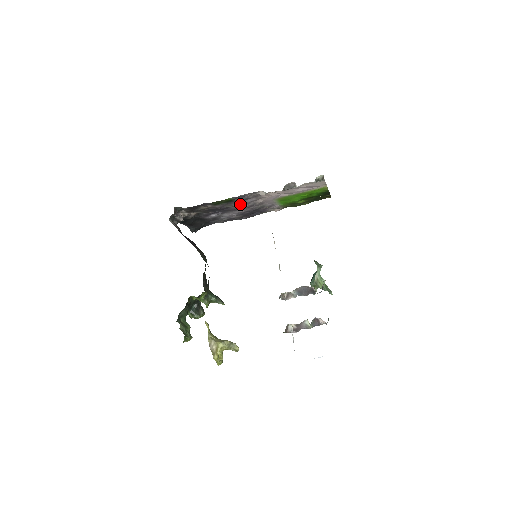
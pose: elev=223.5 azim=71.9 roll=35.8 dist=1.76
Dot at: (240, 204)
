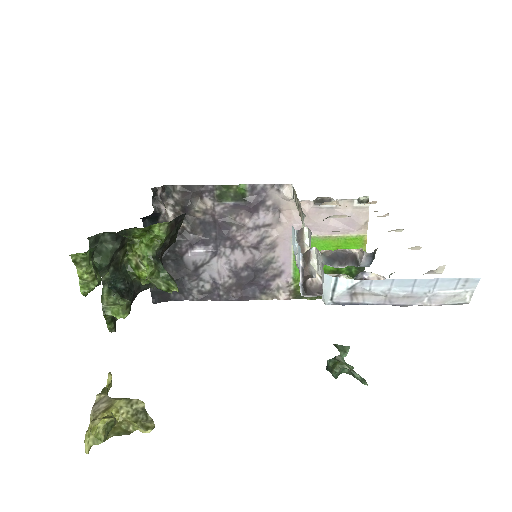
Dot at: (247, 226)
